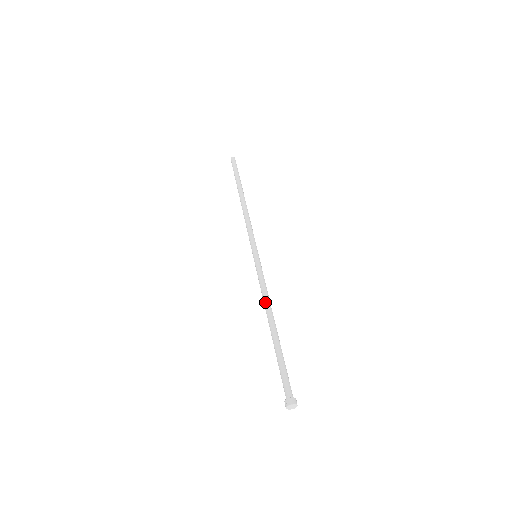
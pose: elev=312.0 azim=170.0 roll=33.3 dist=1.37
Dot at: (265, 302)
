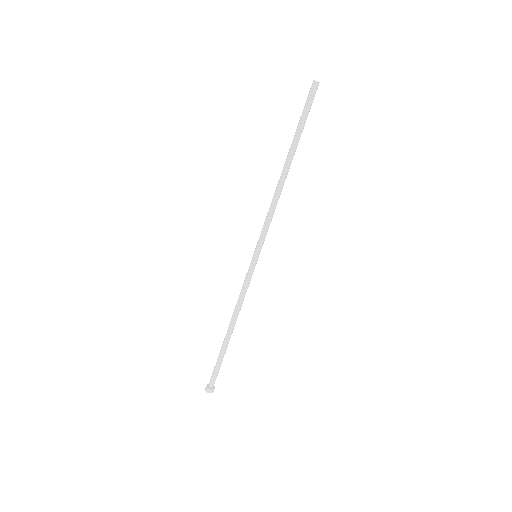
Dot at: (234, 309)
